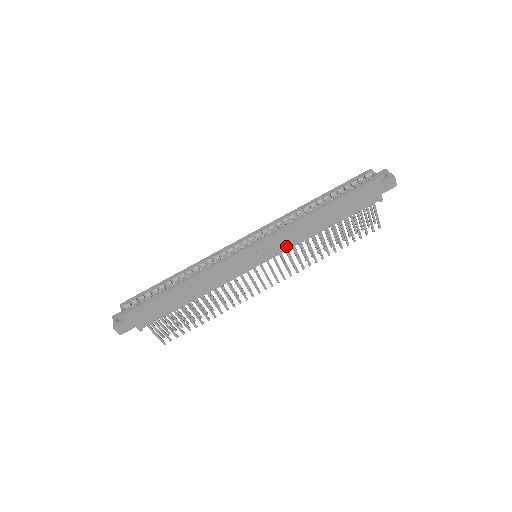
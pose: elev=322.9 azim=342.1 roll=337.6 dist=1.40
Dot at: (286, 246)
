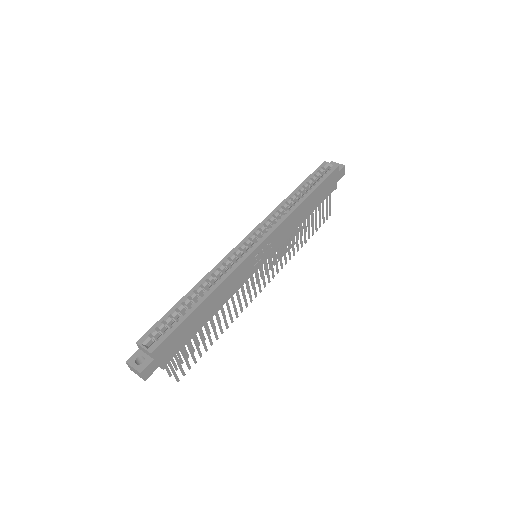
Dot at: (281, 240)
